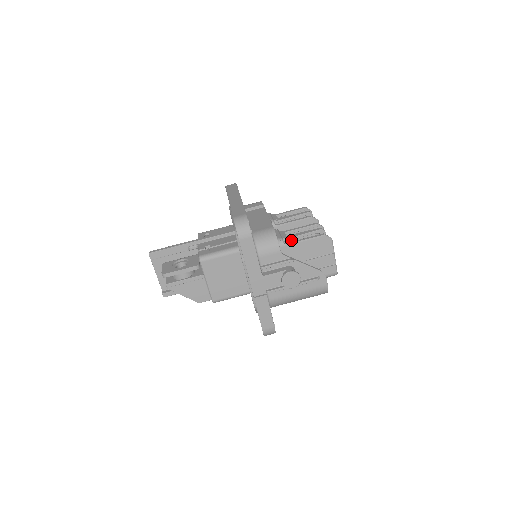
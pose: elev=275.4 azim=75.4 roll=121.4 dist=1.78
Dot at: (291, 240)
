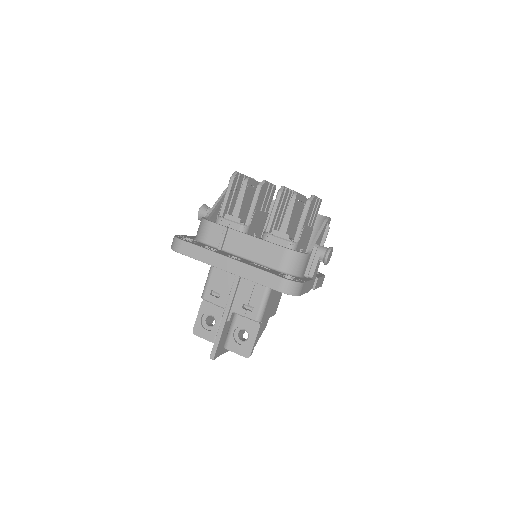
Dot at: (286, 229)
